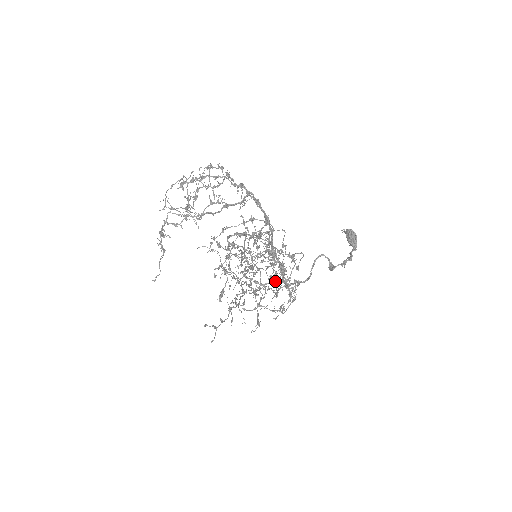
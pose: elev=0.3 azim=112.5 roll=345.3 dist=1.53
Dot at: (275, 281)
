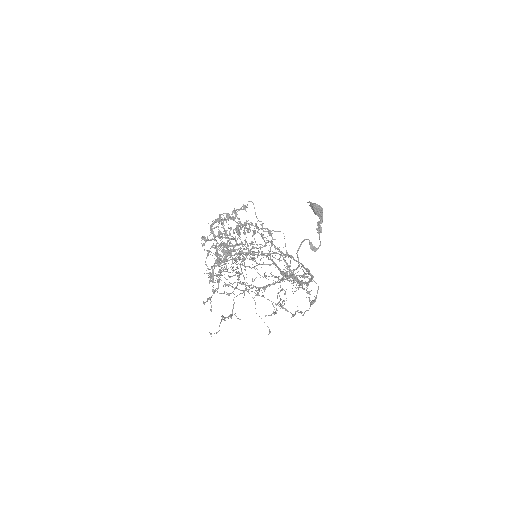
Dot at: occluded
